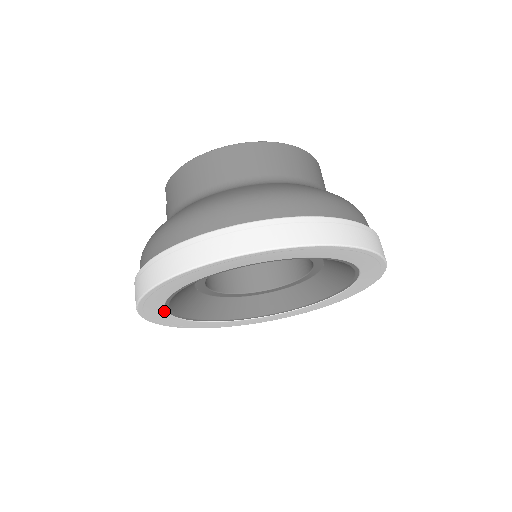
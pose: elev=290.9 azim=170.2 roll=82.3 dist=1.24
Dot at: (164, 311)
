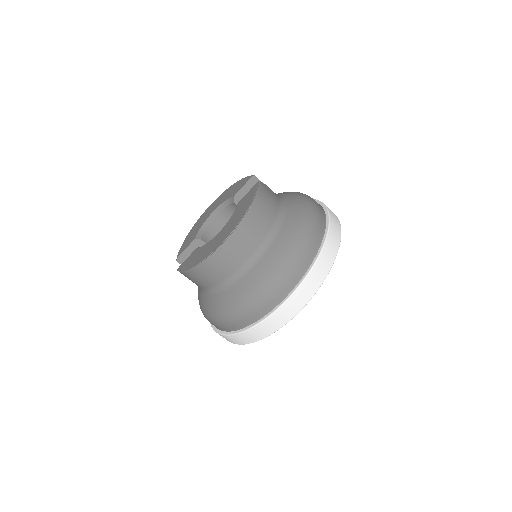
Dot at: occluded
